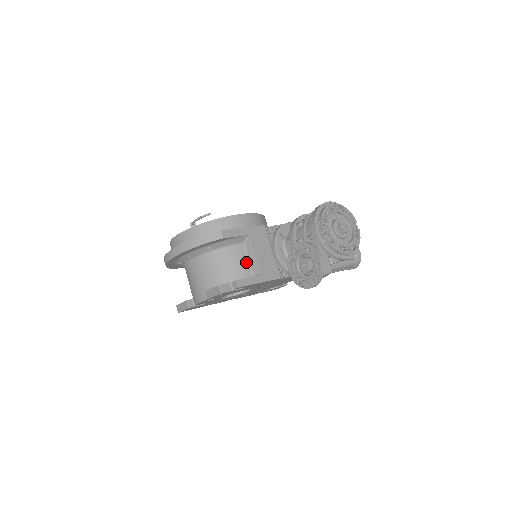
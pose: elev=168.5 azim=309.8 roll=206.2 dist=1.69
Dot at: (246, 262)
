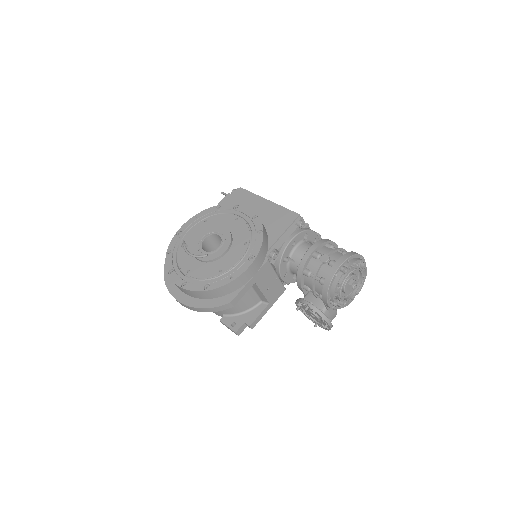
Dot at: (253, 295)
